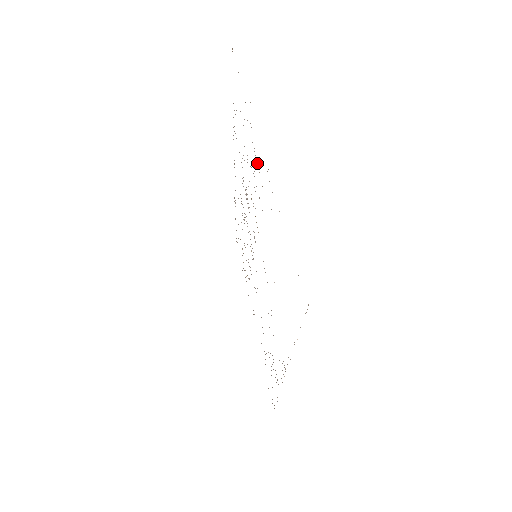
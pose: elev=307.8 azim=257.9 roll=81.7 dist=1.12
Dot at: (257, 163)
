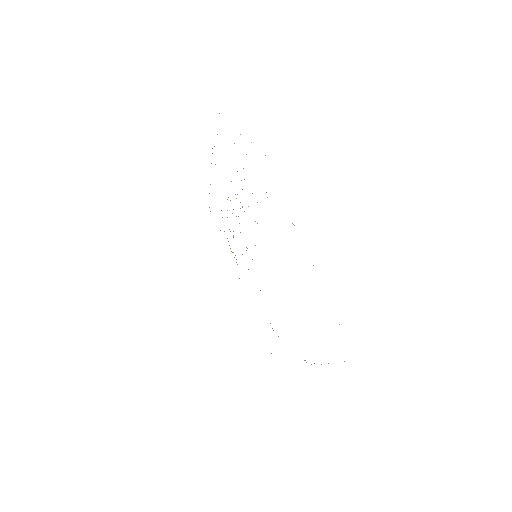
Dot at: occluded
